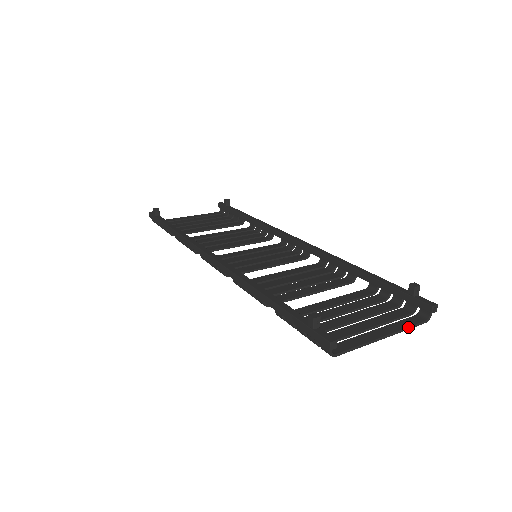
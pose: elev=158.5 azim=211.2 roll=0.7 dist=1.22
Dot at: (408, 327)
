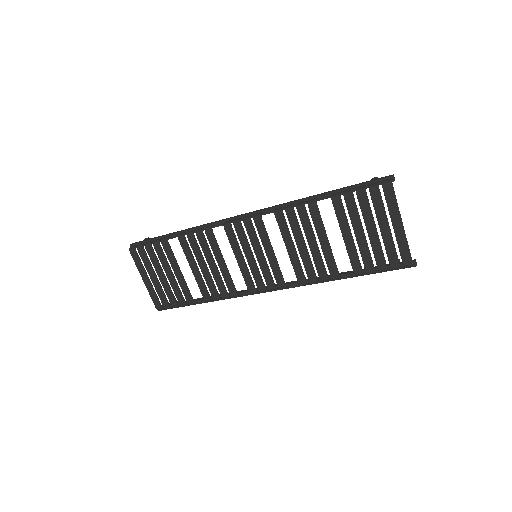
Dot at: (408, 246)
